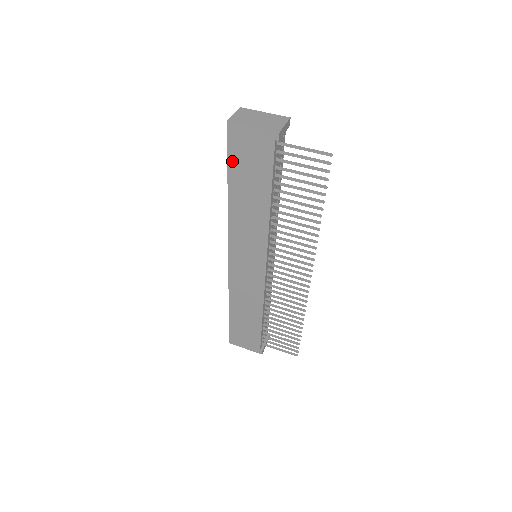
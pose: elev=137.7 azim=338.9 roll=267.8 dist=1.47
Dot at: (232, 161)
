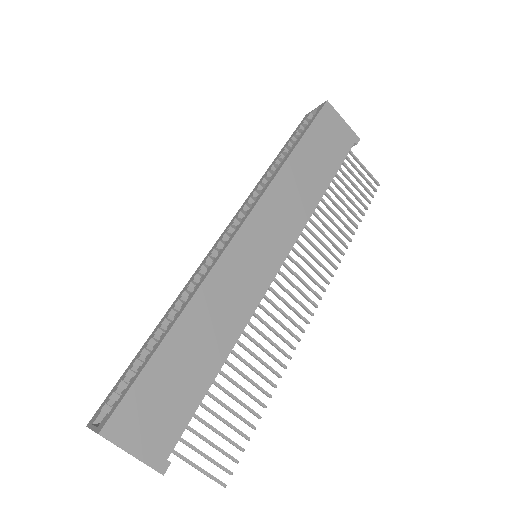
Dot at: (313, 130)
